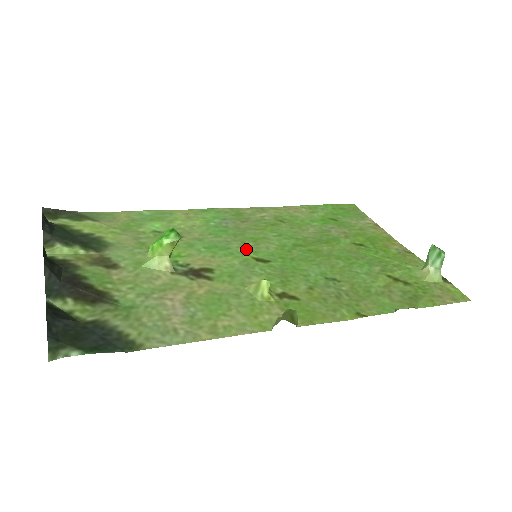
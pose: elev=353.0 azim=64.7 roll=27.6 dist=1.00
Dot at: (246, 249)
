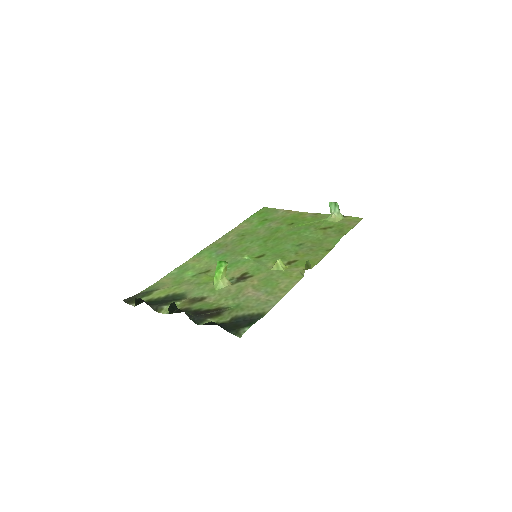
Dot at: (247, 256)
